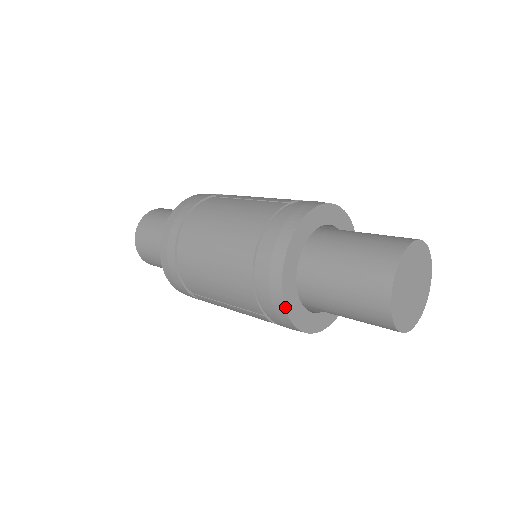
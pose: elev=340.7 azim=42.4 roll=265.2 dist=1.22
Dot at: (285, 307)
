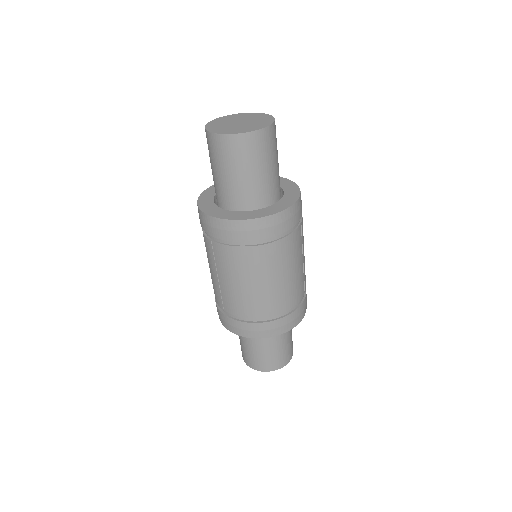
Dot at: occluded
